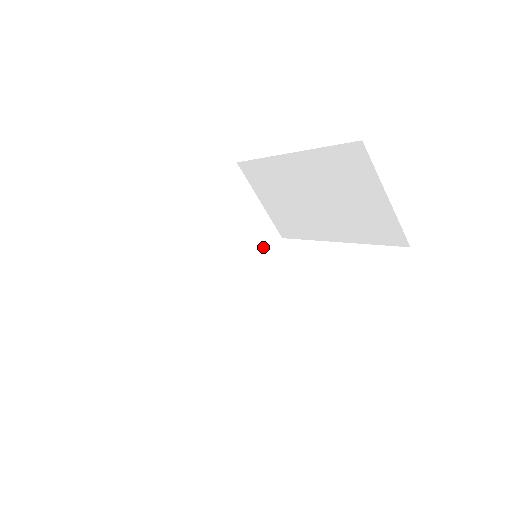
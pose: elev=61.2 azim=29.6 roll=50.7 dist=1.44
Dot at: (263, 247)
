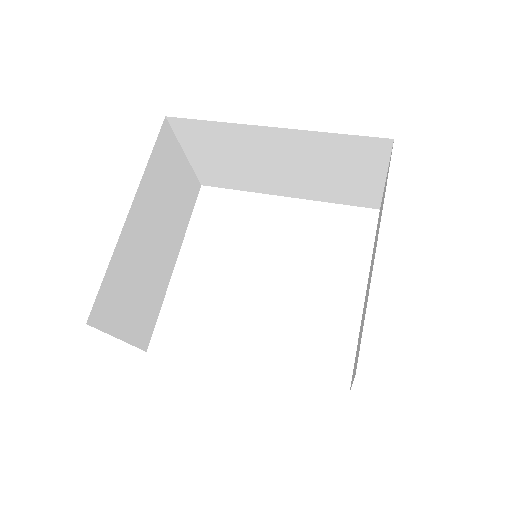
Dot at: (190, 205)
